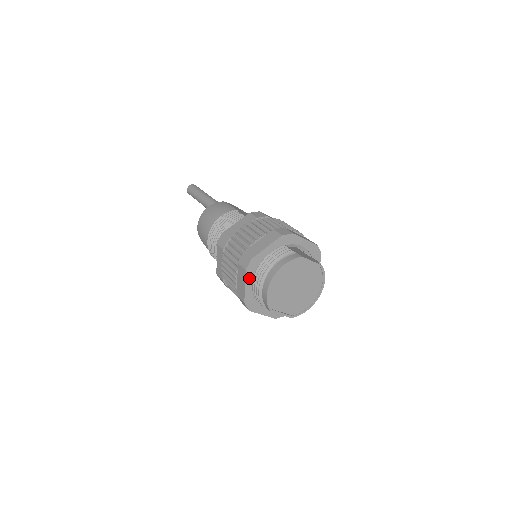
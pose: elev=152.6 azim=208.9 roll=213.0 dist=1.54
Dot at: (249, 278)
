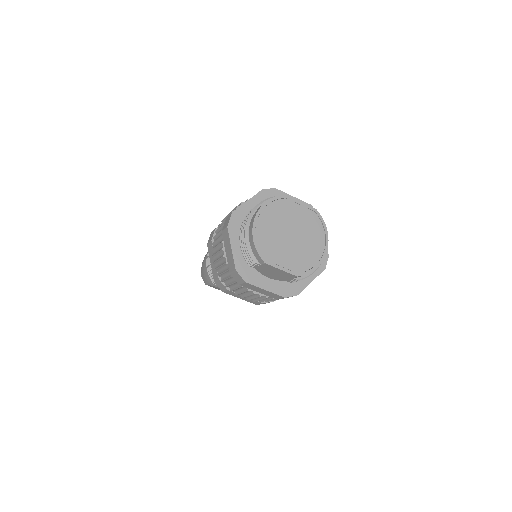
Dot at: (234, 238)
